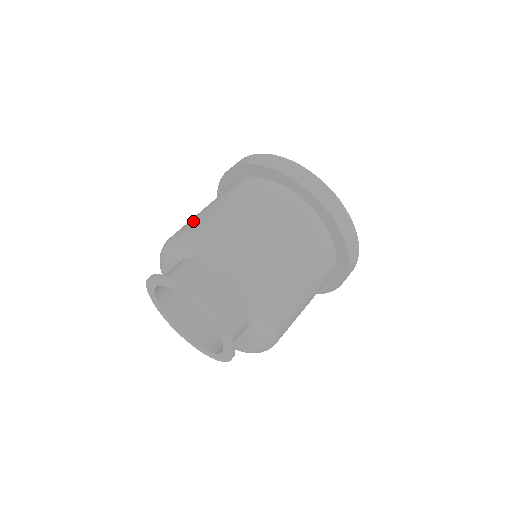
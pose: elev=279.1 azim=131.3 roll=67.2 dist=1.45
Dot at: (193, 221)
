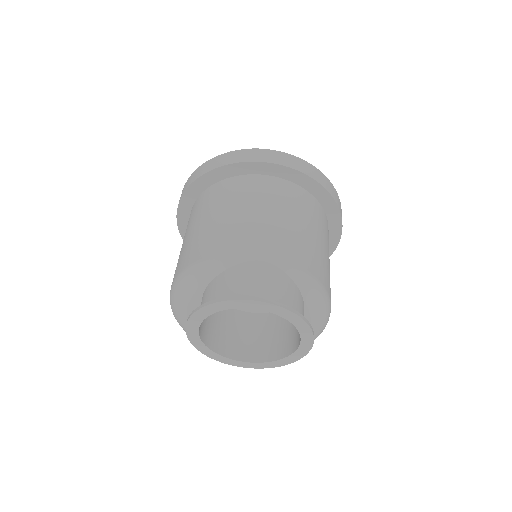
Dot at: (188, 249)
